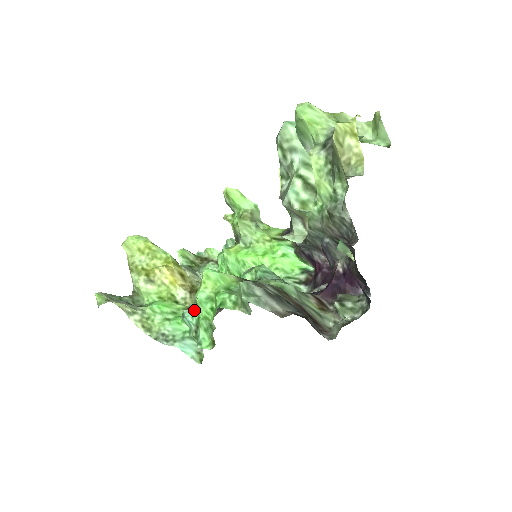
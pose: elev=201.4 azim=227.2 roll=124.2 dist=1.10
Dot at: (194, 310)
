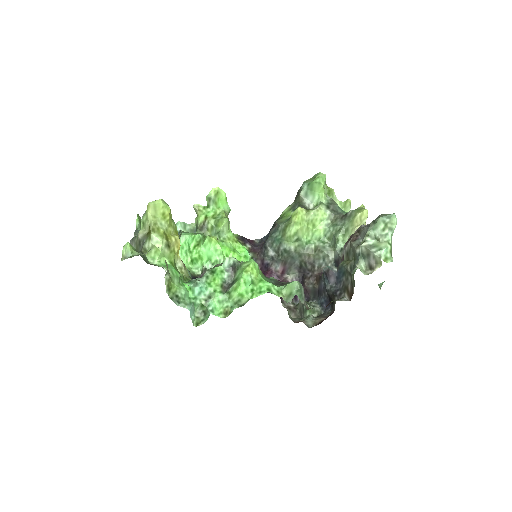
Dot at: (208, 283)
